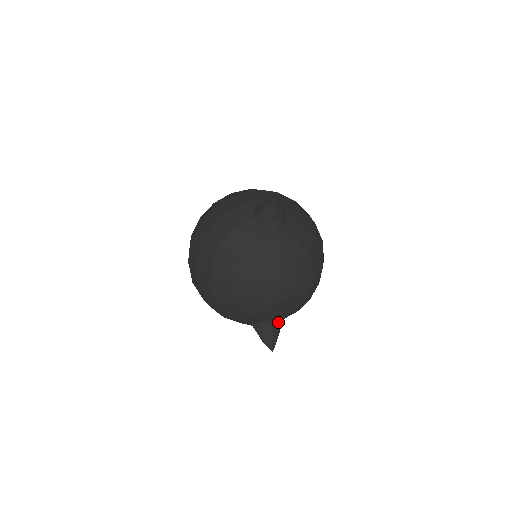
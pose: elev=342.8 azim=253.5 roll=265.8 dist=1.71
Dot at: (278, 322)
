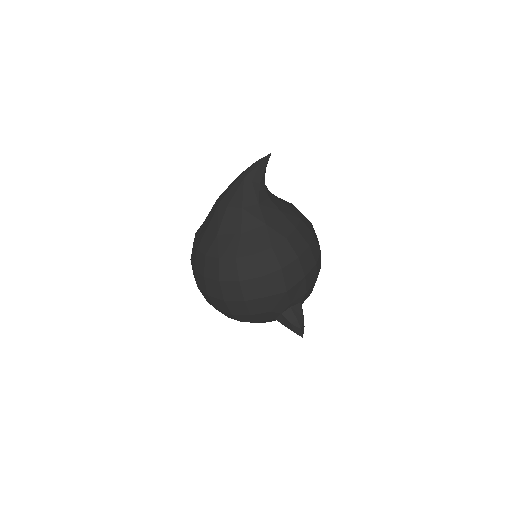
Dot at: occluded
